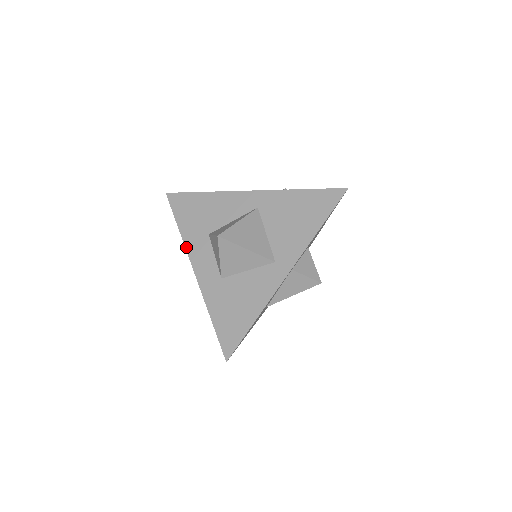
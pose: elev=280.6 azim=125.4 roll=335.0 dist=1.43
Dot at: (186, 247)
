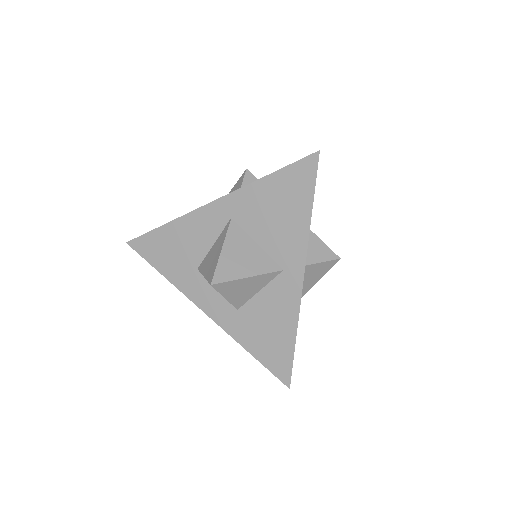
Dot at: (182, 292)
